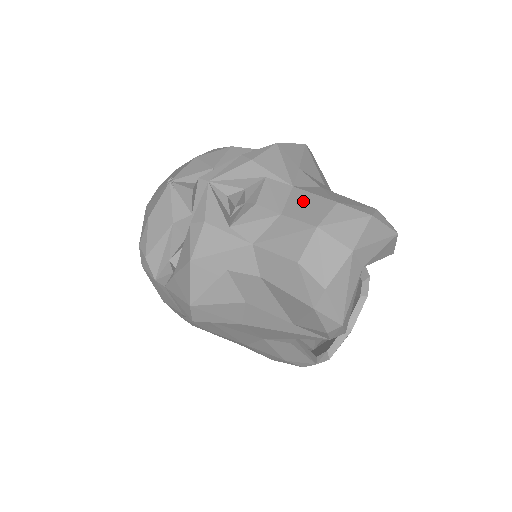
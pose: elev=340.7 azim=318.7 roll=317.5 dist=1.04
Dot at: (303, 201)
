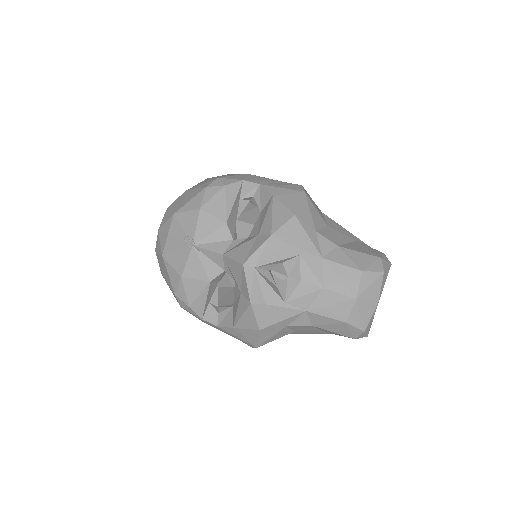
Dot at: (337, 274)
